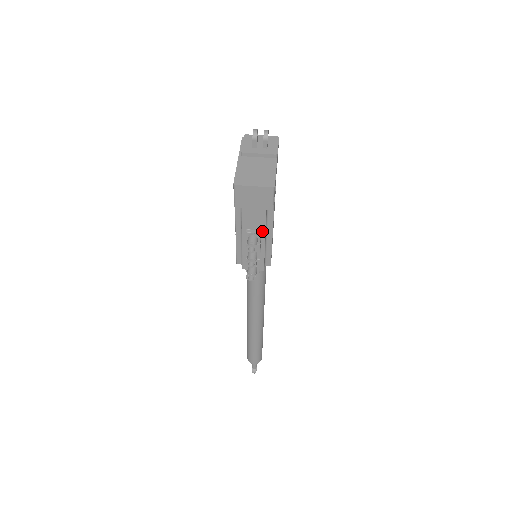
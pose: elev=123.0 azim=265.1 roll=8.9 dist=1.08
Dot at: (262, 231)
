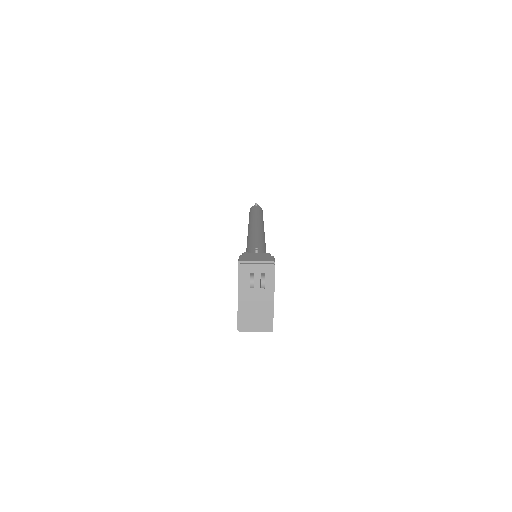
Dot at: occluded
